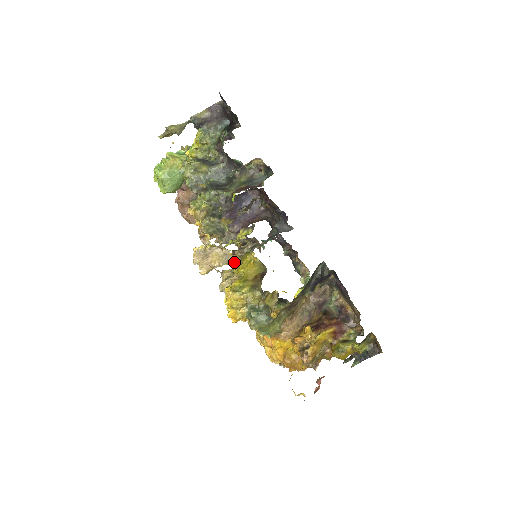
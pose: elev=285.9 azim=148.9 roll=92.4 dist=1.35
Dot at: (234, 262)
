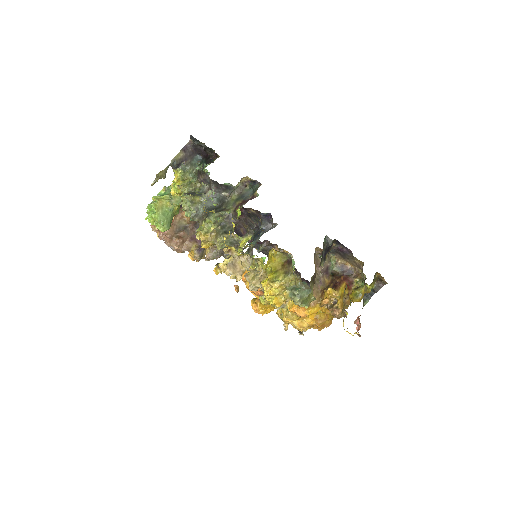
Dot at: occluded
